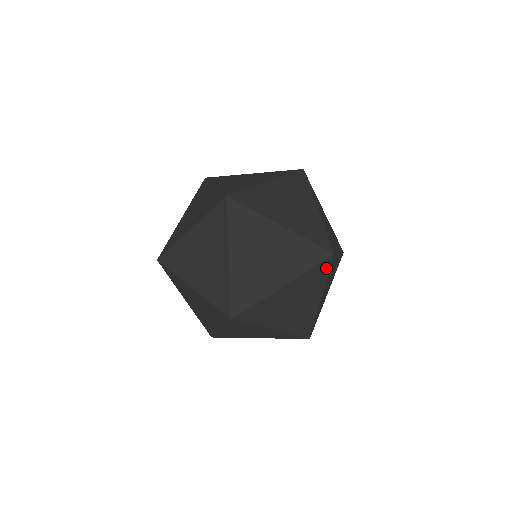
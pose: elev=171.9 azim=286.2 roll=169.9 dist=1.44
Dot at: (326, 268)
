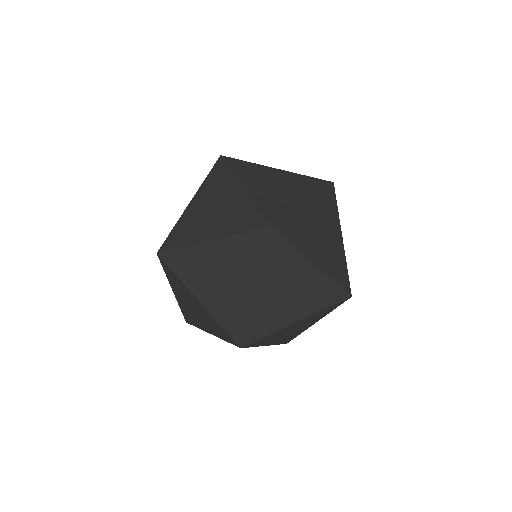
Dot at: (338, 305)
